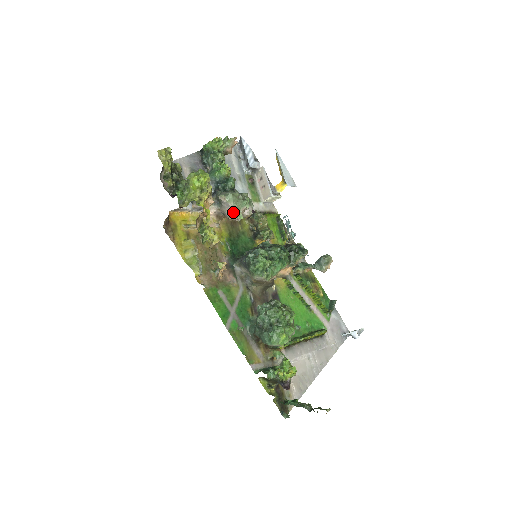
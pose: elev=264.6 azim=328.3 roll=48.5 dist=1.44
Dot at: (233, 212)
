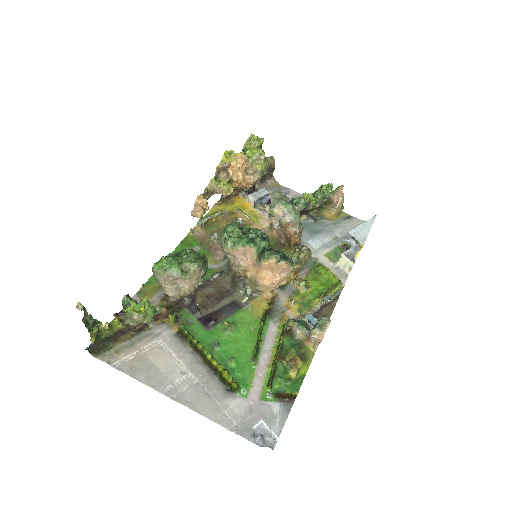
Dot at: (270, 208)
